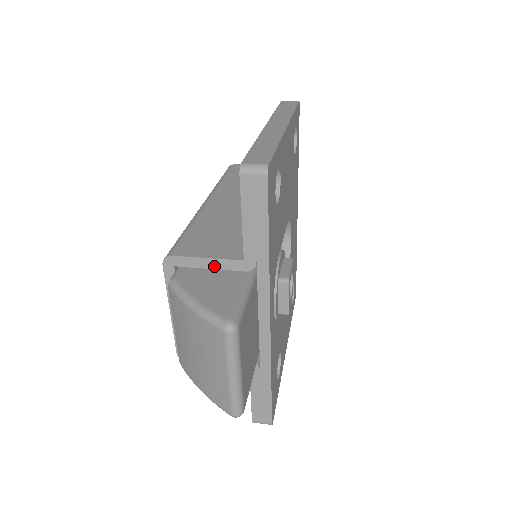
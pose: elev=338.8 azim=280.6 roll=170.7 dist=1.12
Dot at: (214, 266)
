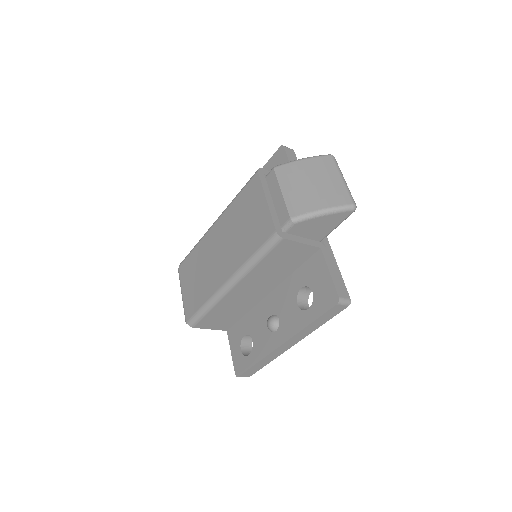
Dot at: occluded
